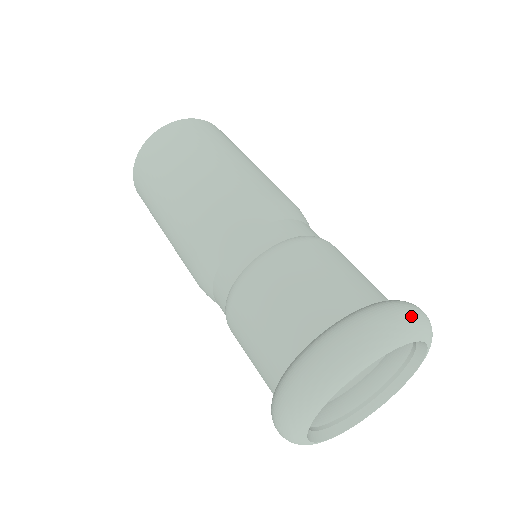
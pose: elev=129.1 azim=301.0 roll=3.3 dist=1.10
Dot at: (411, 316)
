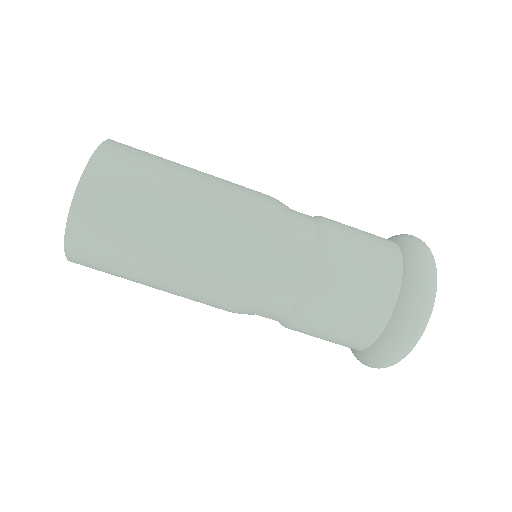
Dot at: occluded
